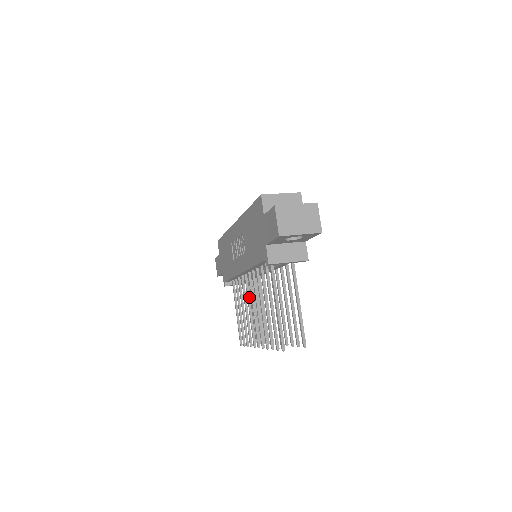
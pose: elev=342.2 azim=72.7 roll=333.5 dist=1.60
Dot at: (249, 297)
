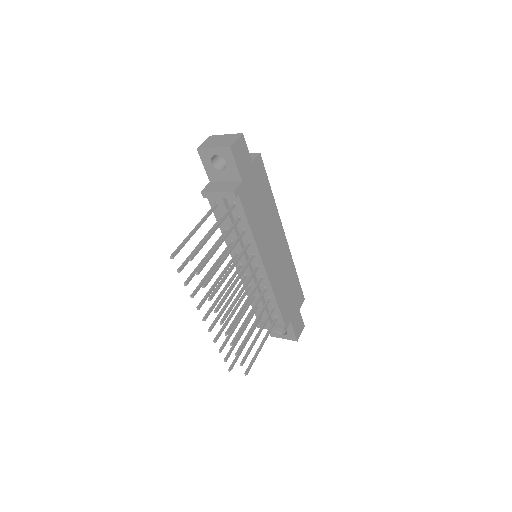
Dot at: (235, 292)
